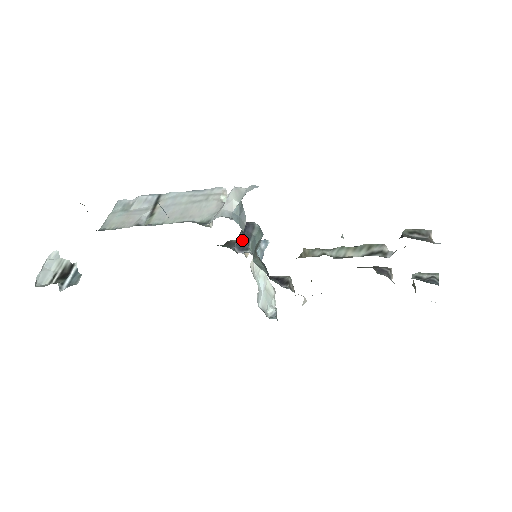
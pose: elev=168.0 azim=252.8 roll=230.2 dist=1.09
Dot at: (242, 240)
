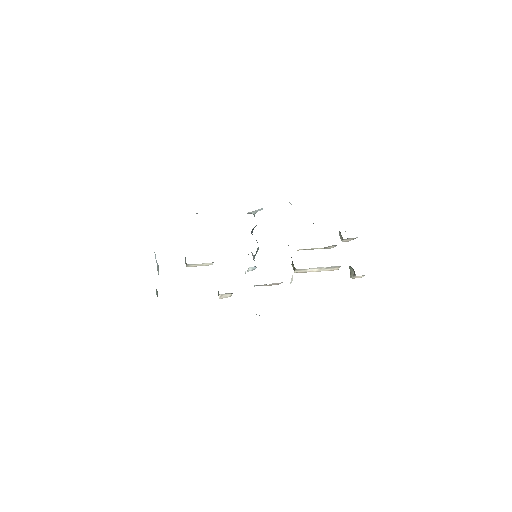
Dot at: occluded
